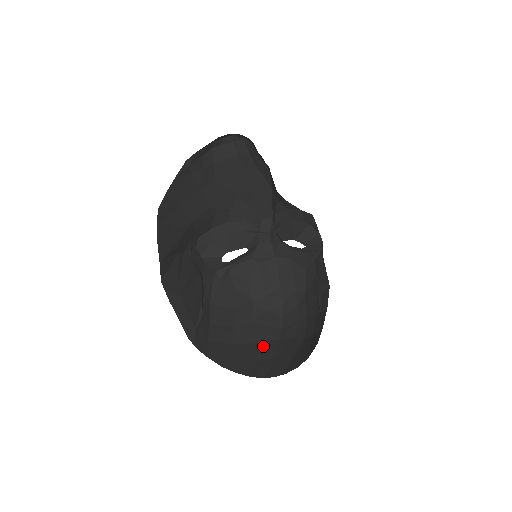
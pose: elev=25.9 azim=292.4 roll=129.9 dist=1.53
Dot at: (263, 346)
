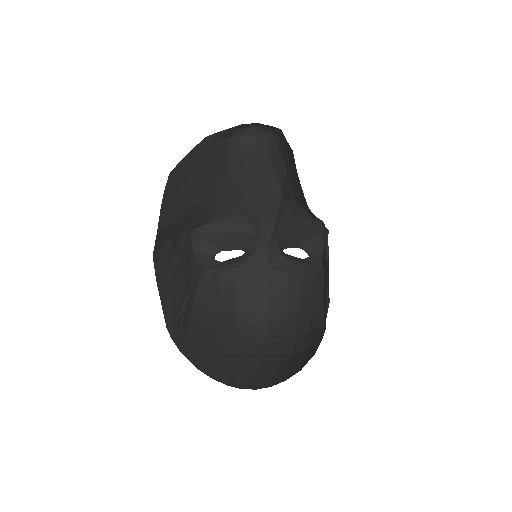
Dot at: (244, 358)
